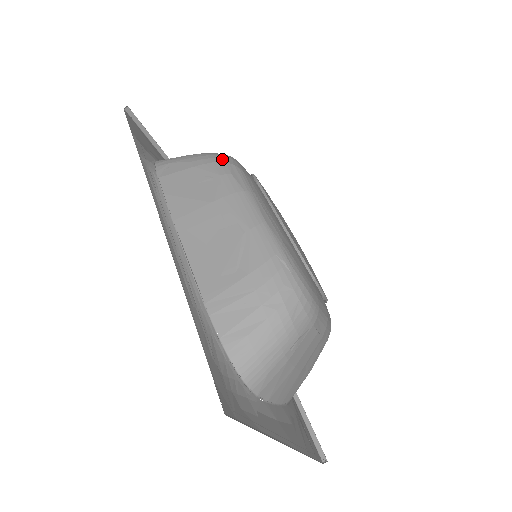
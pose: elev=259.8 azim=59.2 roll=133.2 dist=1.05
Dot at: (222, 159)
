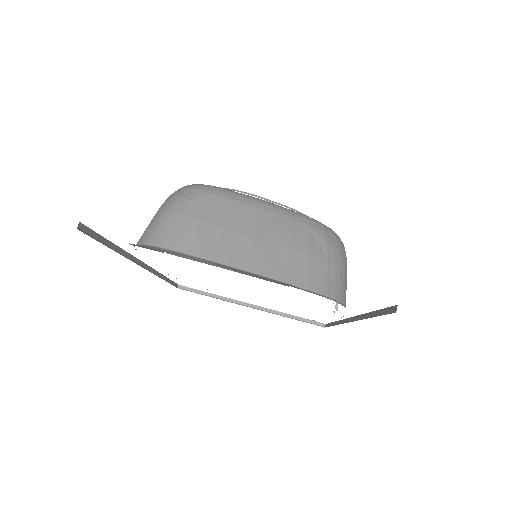
Dot at: occluded
